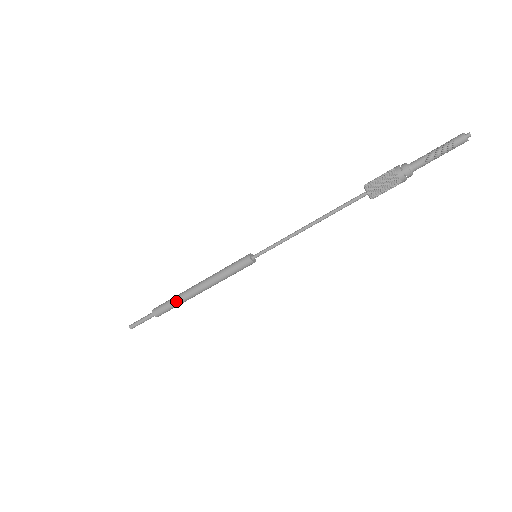
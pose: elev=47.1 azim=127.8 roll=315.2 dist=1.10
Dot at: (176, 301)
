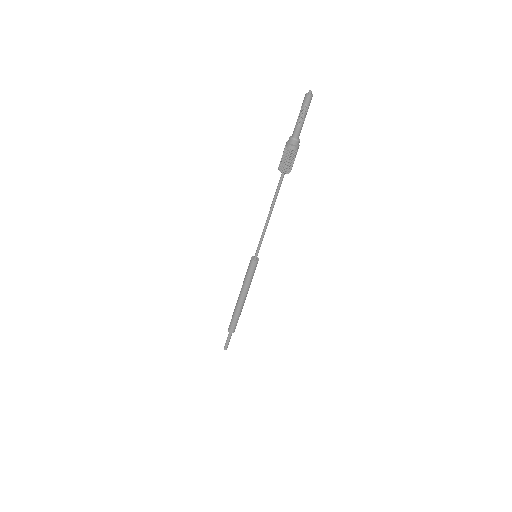
Dot at: (233, 313)
